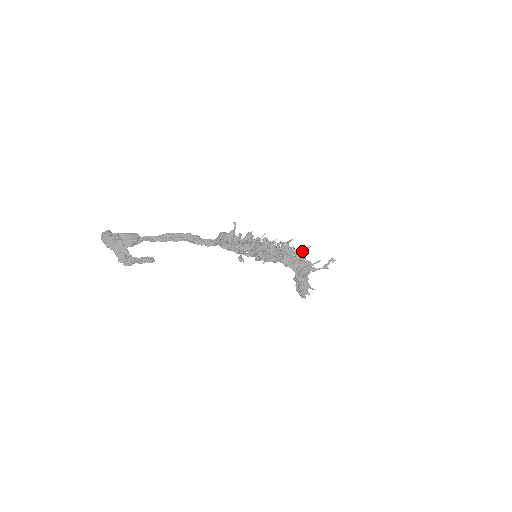
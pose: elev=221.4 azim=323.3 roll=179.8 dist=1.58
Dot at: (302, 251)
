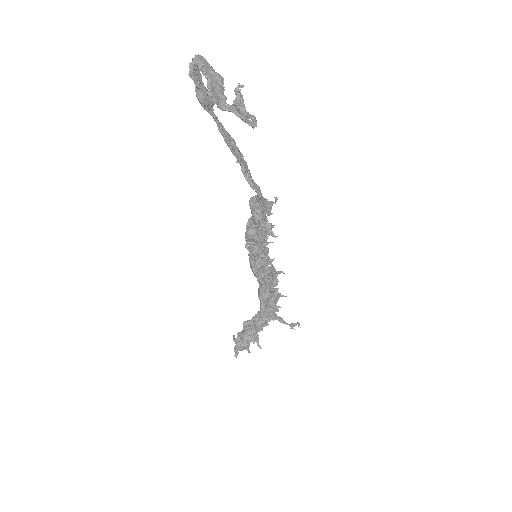
Dot at: (278, 294)
